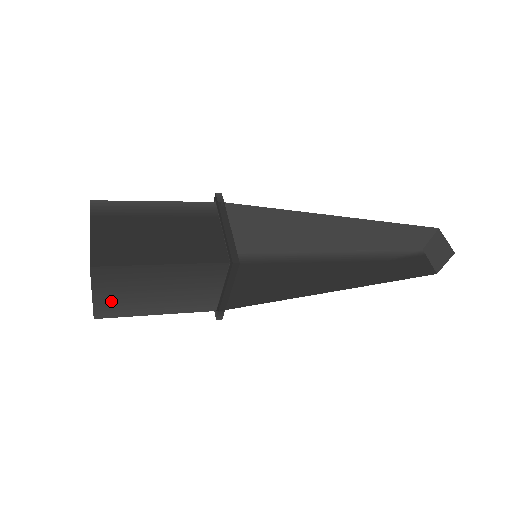
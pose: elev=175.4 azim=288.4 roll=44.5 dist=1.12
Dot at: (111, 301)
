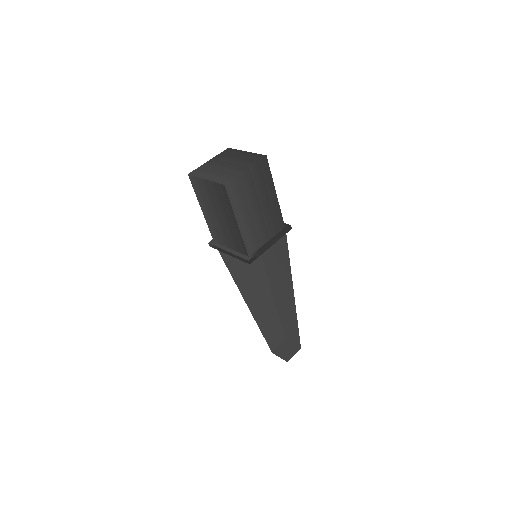
Dot at: (243, 185)
